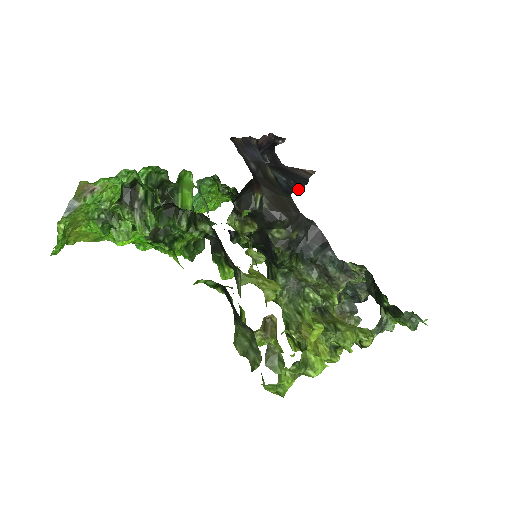
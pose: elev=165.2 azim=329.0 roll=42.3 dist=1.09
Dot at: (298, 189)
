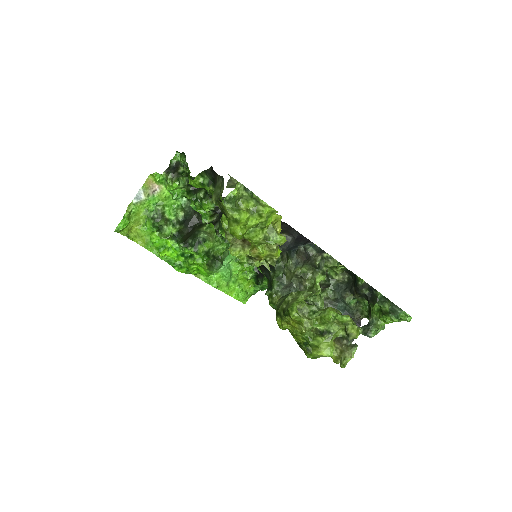
Dot at: occluded
